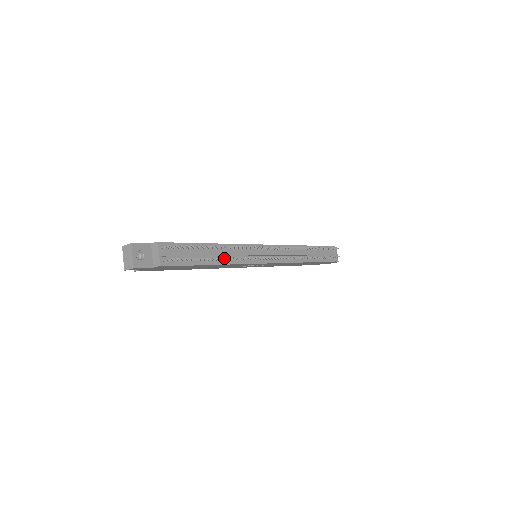
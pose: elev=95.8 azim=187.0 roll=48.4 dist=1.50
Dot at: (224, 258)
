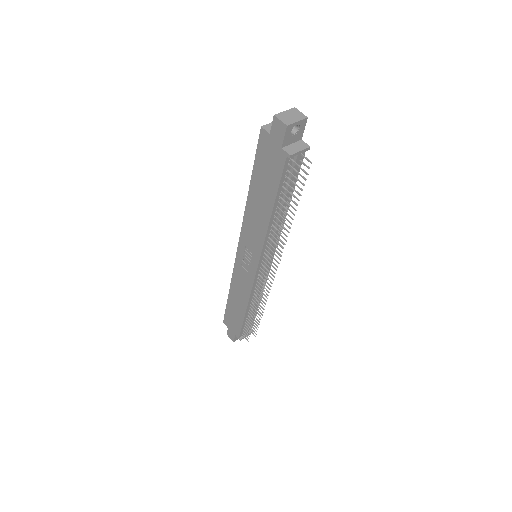
Dot at: occluded
